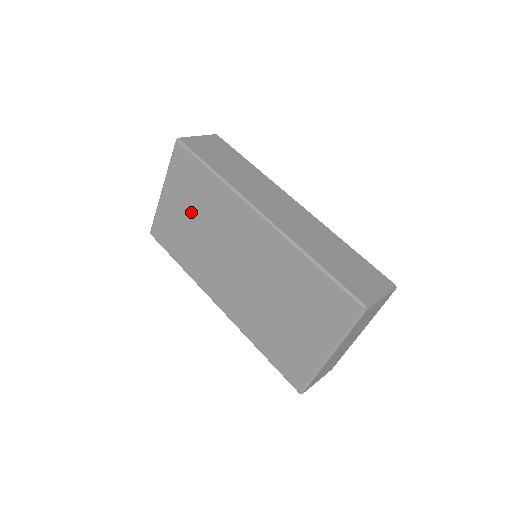
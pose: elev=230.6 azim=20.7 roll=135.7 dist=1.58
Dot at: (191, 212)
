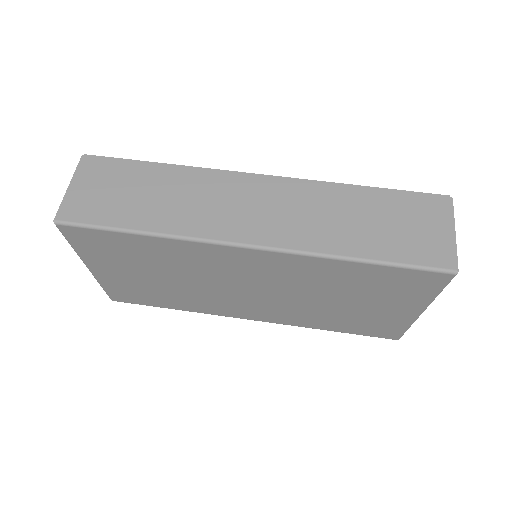
Dot at: (148, 273)
